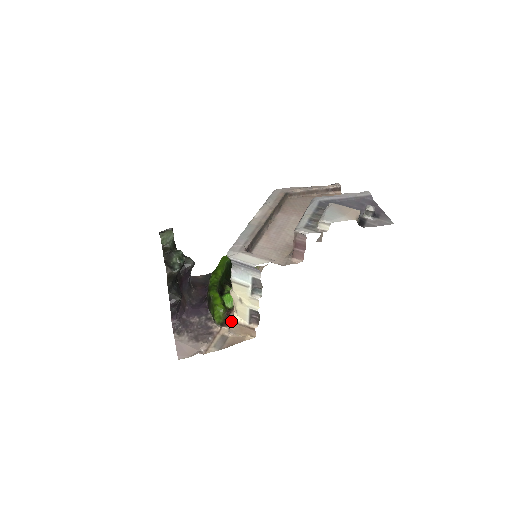
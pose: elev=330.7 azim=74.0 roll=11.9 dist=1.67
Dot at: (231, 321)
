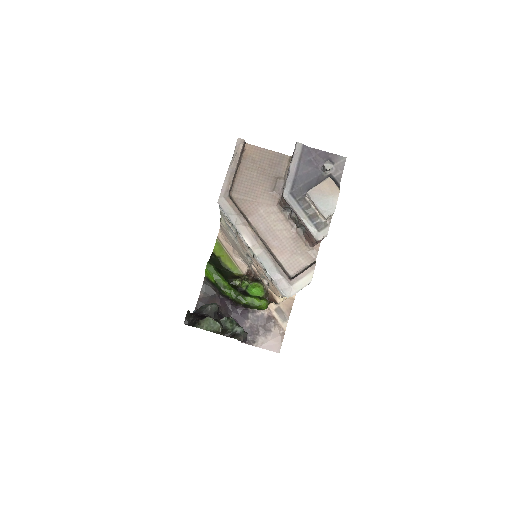
Dot at: occluded
